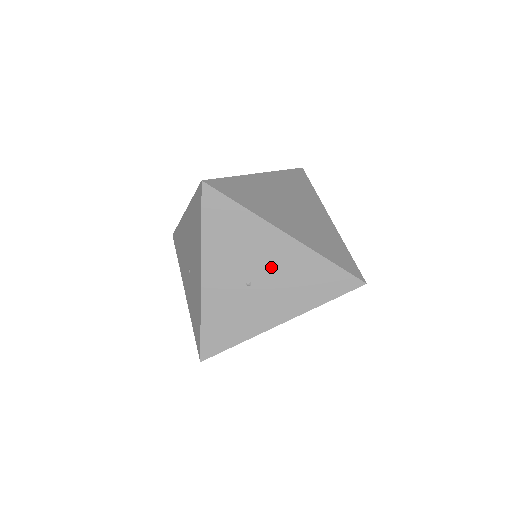
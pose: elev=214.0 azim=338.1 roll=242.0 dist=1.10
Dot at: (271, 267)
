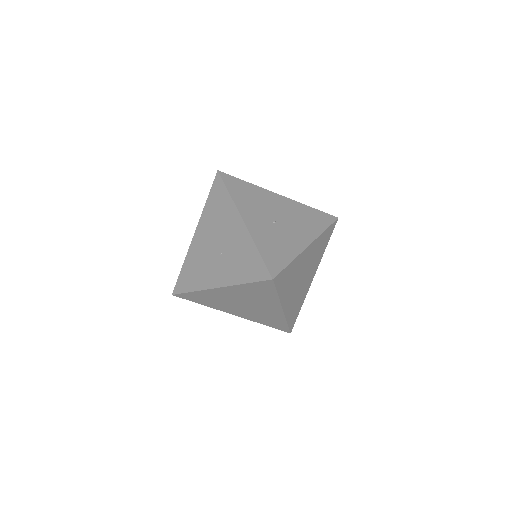
Dot at: (282, 212)
